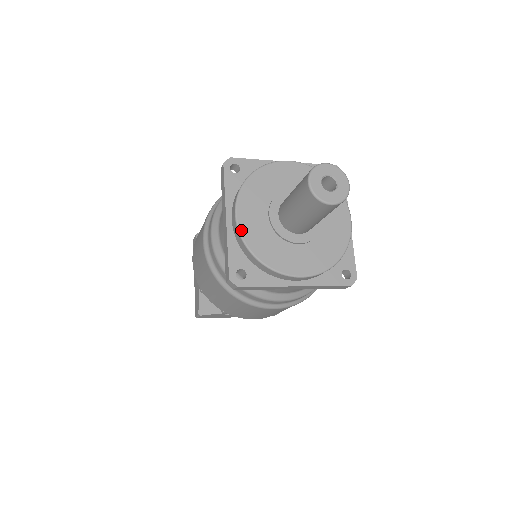
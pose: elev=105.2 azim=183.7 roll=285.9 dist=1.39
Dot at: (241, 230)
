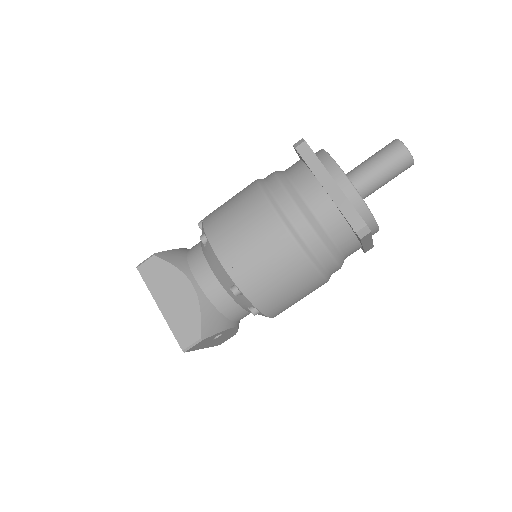
Dot at: occluded
